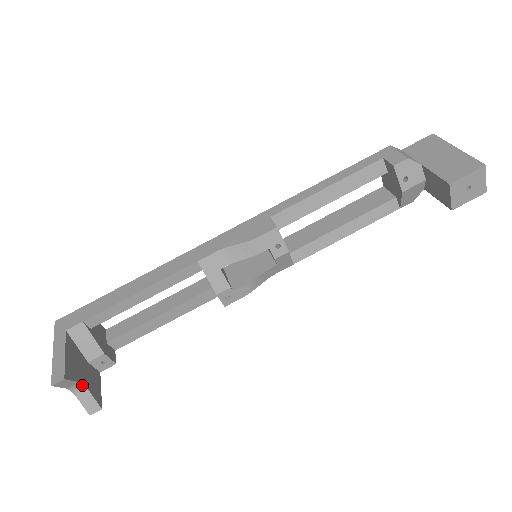
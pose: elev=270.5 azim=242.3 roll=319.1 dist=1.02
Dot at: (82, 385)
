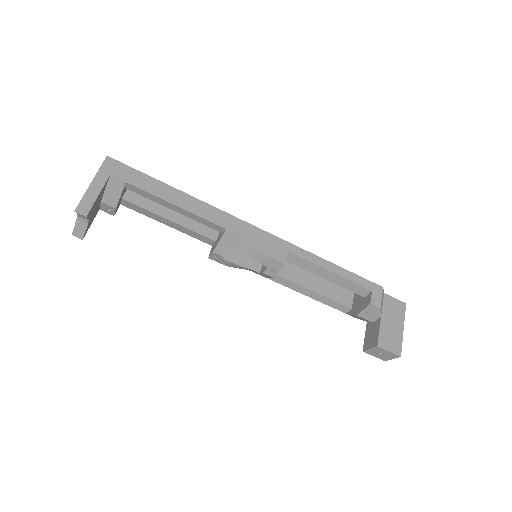
Dot at: (88, 220)
